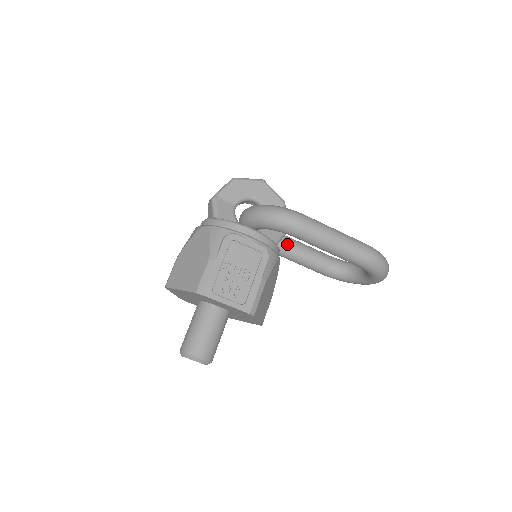
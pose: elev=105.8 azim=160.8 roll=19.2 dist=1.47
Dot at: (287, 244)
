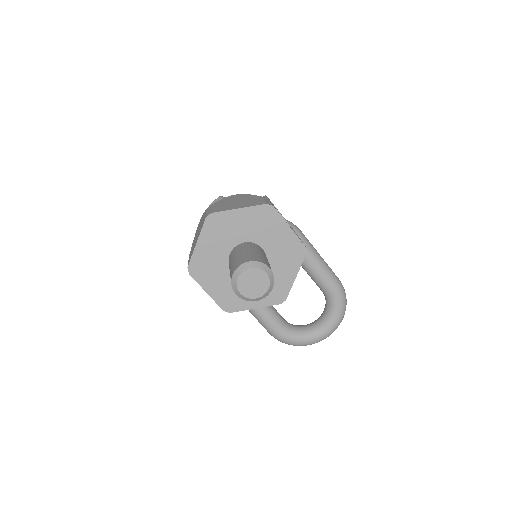
Dot at: occluded
